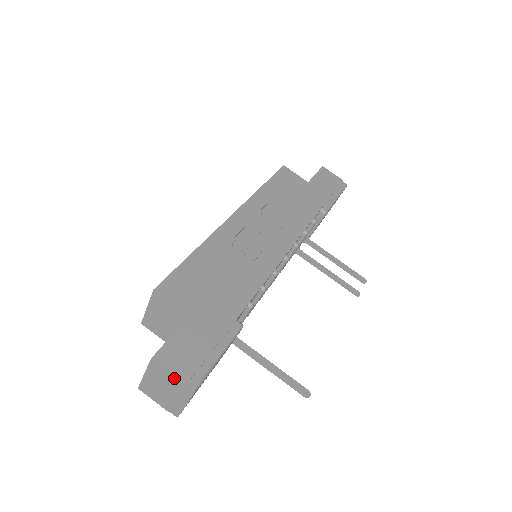
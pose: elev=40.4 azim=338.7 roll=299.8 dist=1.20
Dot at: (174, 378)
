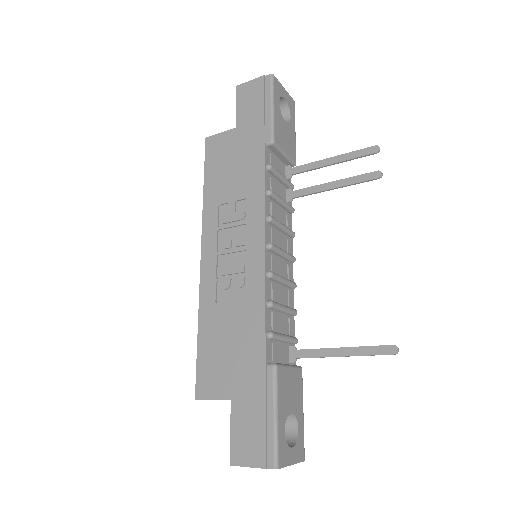
Dot at: (256, 467)
